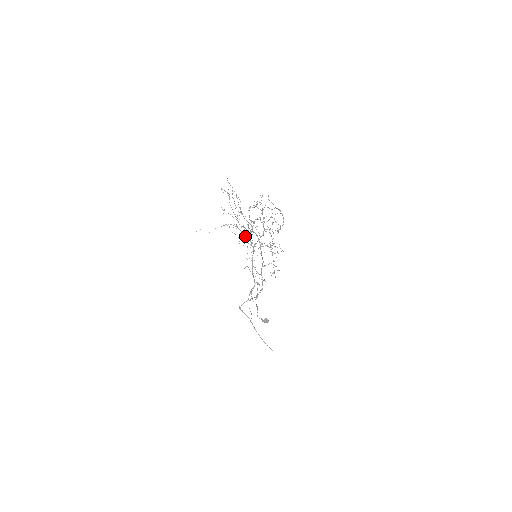
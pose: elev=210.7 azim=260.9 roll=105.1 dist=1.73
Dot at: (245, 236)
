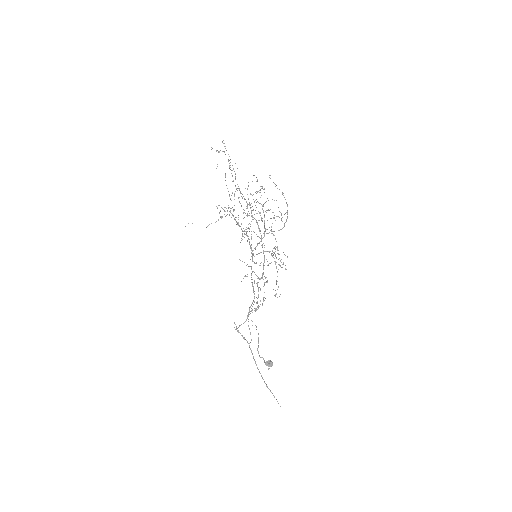
Dot at: occluded
